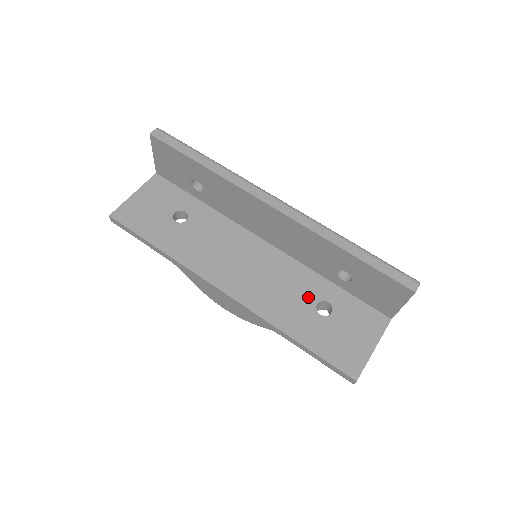
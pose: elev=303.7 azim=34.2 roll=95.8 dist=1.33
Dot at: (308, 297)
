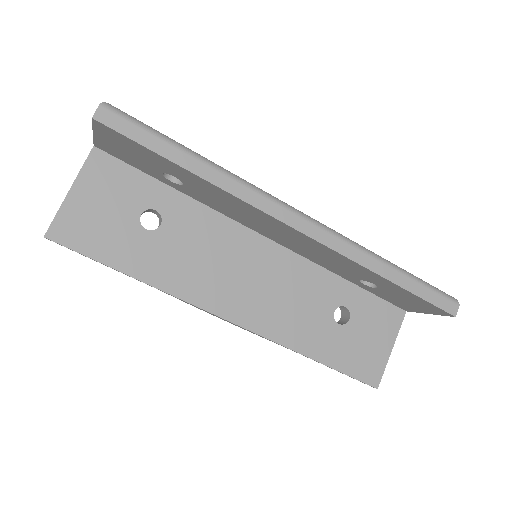
Dot at: (324, 305)
